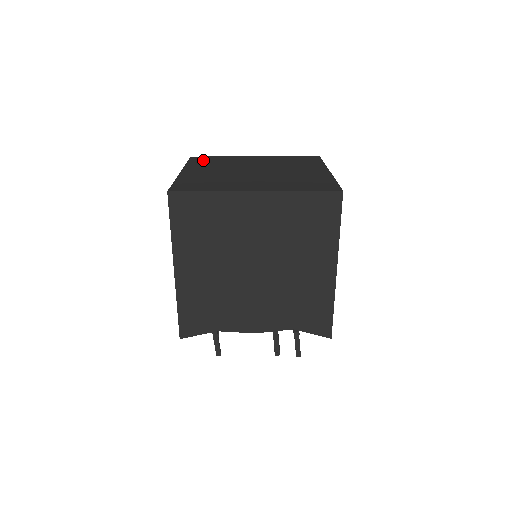
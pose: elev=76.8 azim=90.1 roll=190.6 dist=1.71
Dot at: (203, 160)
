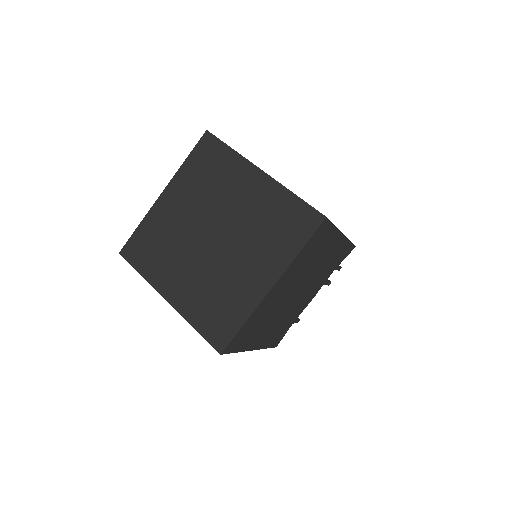
Dot at: (141, 253)
